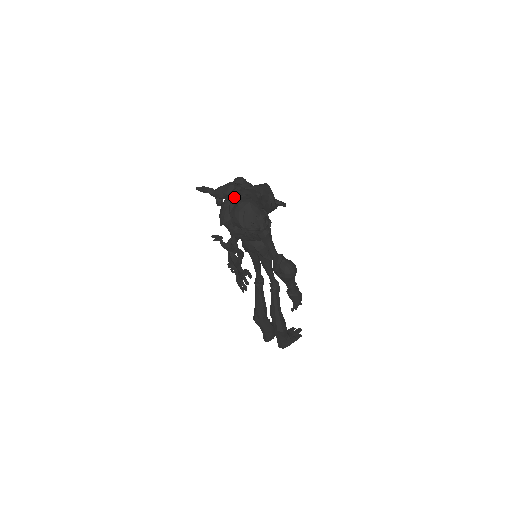
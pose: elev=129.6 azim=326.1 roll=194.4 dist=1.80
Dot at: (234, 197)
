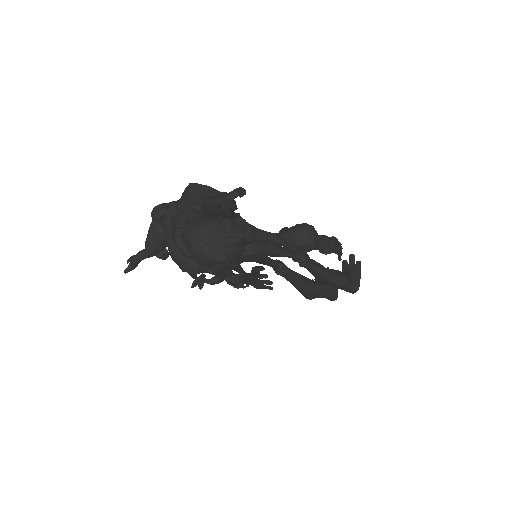
Dot at: (175, 239)
